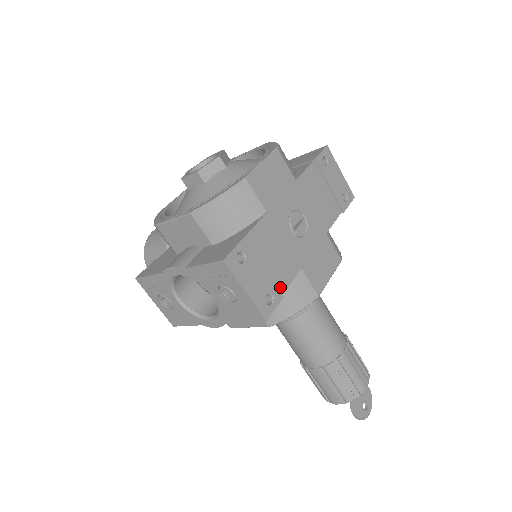
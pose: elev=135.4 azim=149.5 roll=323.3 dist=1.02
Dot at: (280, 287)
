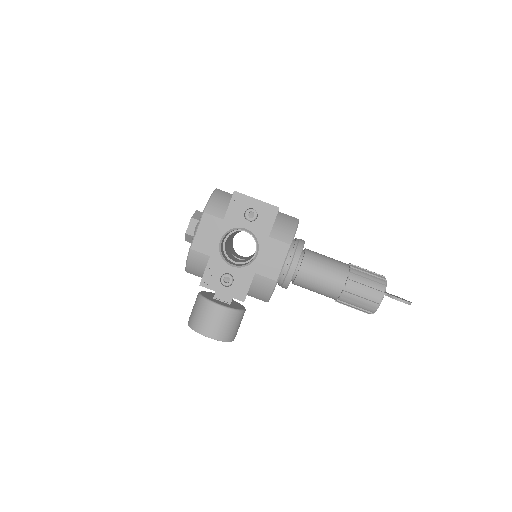
Dot at: occluded
